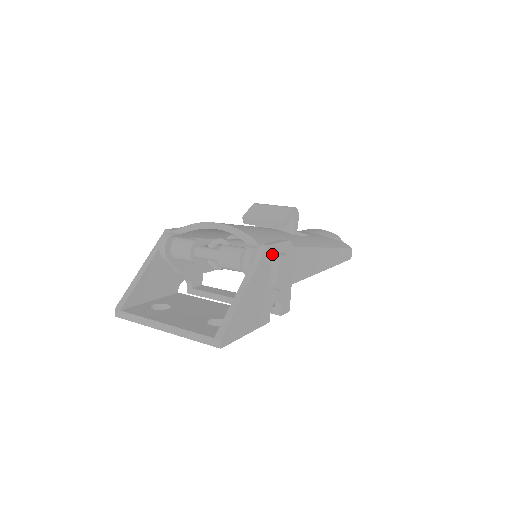
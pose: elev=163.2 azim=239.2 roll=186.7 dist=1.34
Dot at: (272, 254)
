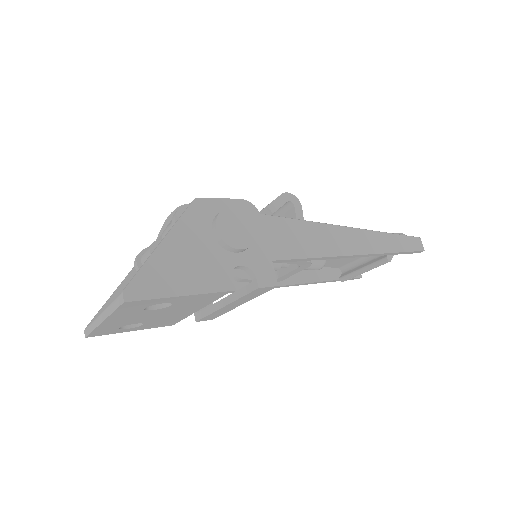
Dot at: (210, 209)
